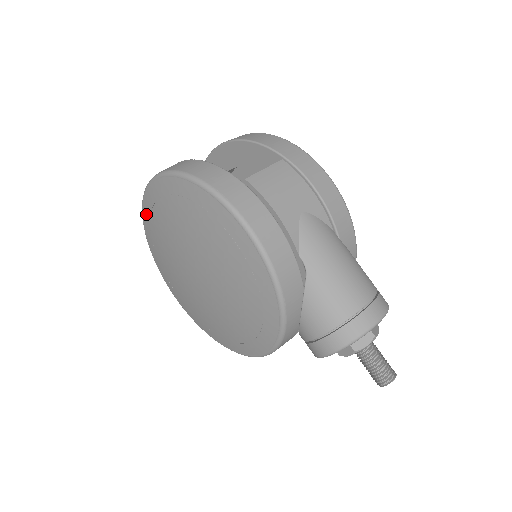
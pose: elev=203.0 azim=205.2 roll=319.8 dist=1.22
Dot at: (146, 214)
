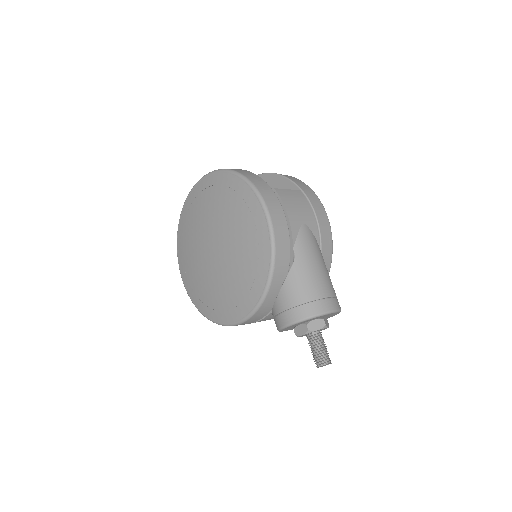
Dot at: (190, 200)
